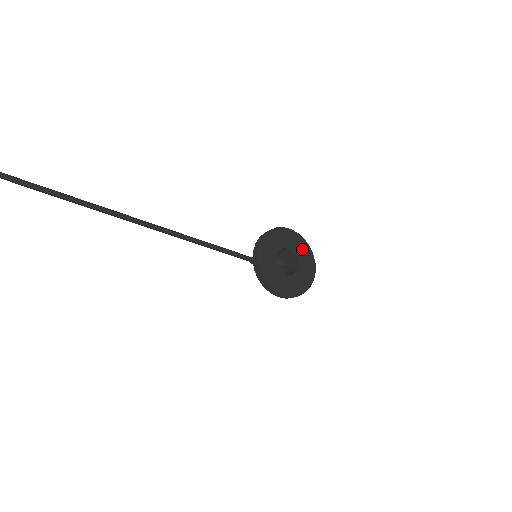
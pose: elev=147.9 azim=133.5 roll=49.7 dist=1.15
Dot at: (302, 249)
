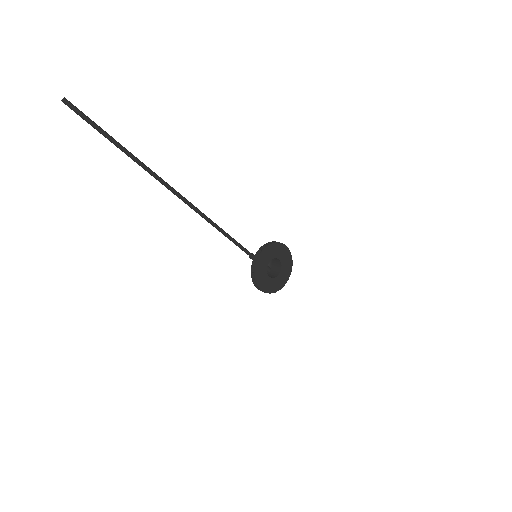
Dot at: (287, 262)
